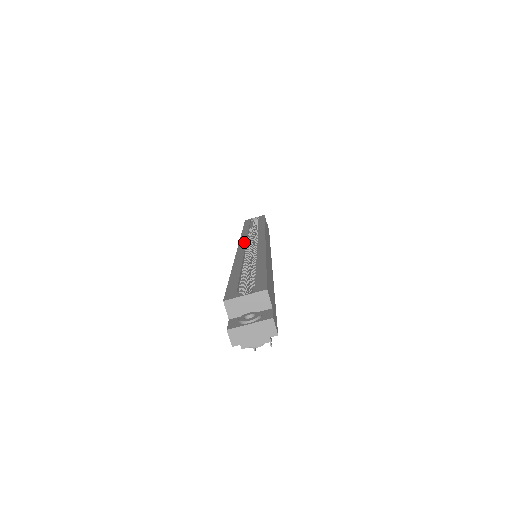
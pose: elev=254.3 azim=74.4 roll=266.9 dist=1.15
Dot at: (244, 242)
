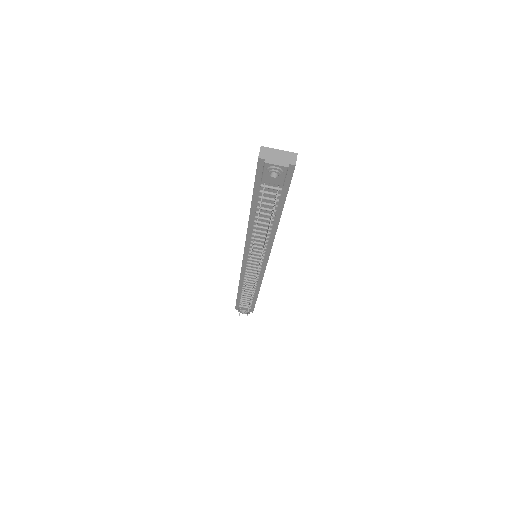
Dot at: occluded
